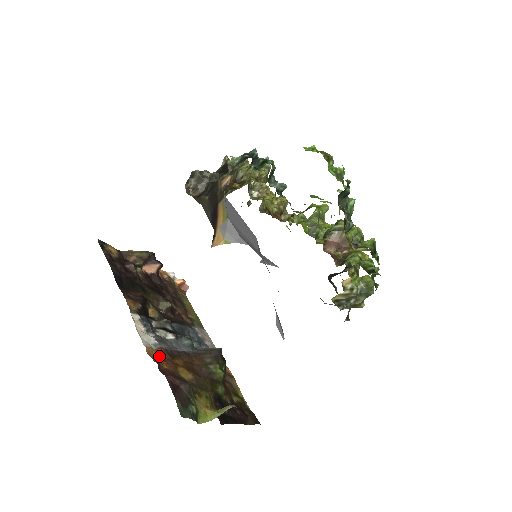
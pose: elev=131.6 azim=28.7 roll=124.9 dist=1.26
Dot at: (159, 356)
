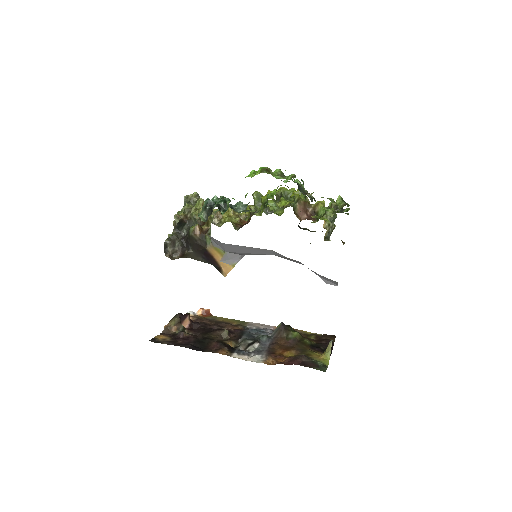
Dot at: (272, 360)
